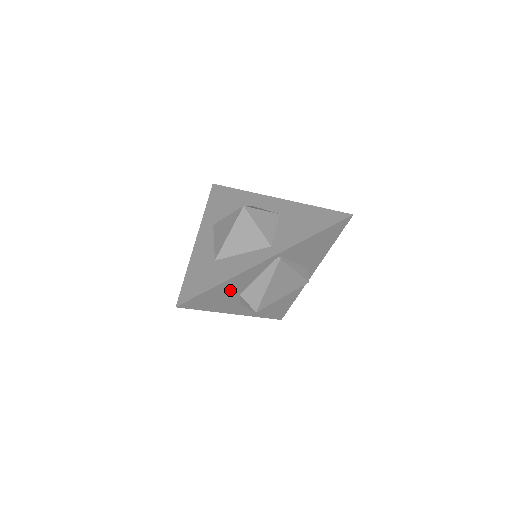
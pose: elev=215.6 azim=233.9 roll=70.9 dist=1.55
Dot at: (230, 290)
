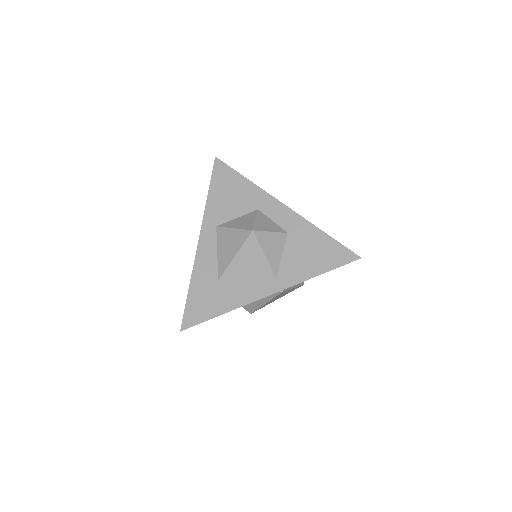
Dot at: occluded
